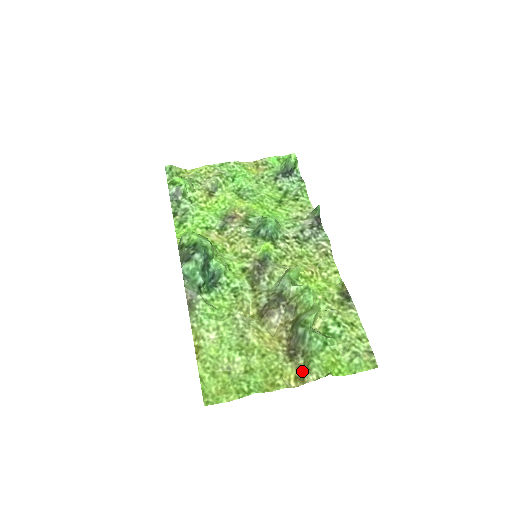
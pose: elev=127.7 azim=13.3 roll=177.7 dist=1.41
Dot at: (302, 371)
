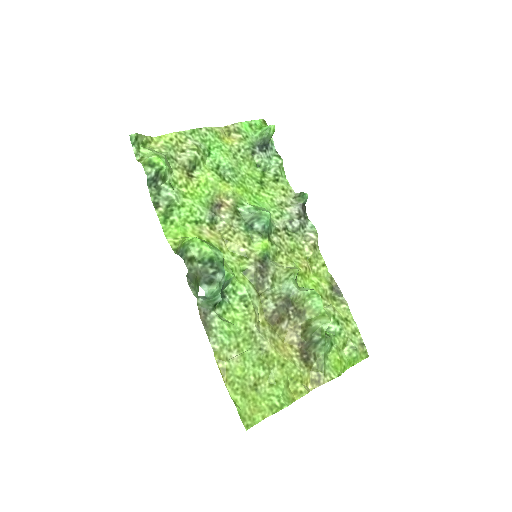
Dot at: (317, 374)
